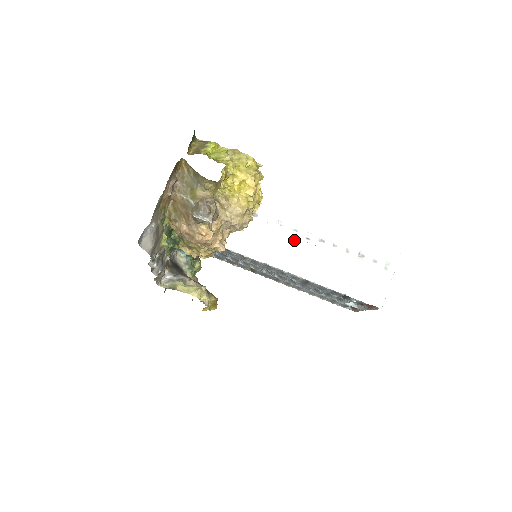
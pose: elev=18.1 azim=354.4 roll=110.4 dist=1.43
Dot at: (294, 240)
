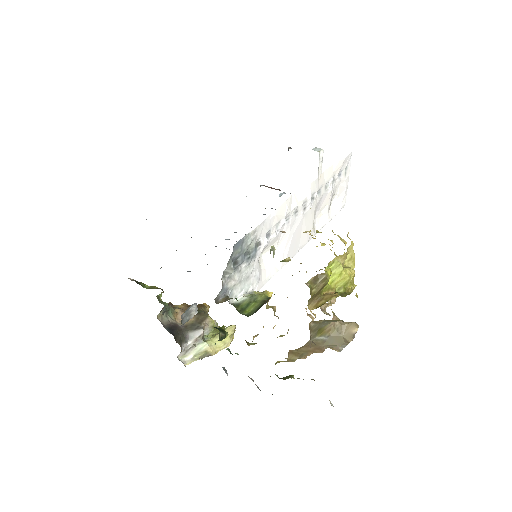
Dot at: (298, 222)
